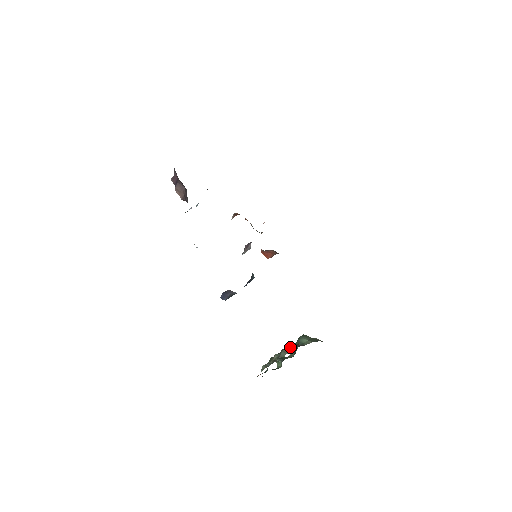
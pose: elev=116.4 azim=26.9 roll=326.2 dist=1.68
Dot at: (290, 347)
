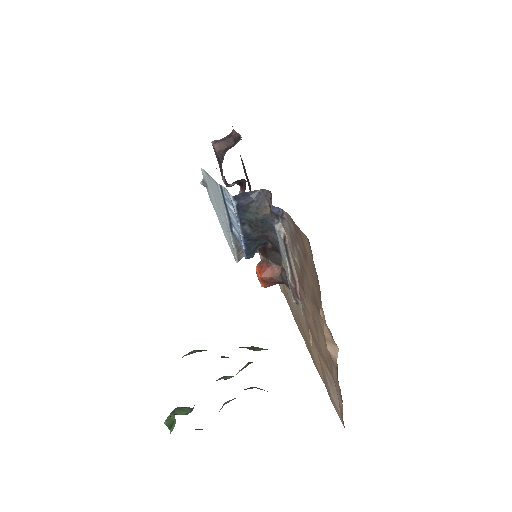
Dot at: occluded
